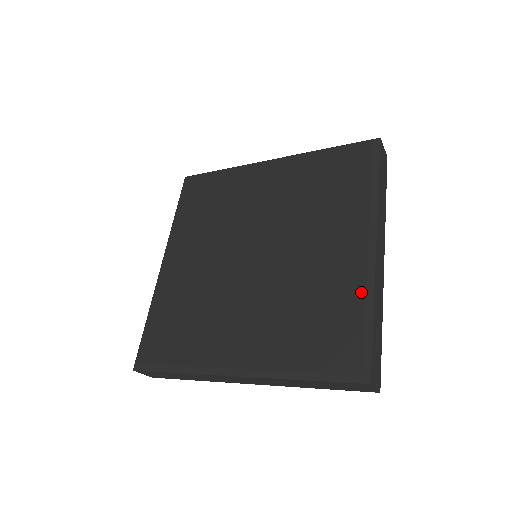
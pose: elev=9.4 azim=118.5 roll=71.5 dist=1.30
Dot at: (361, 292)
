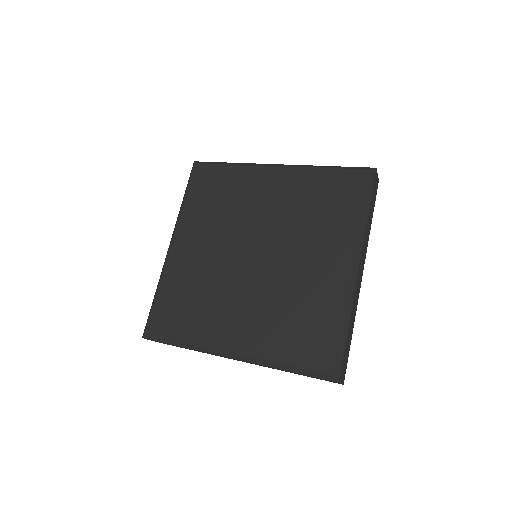
Dot at: (341, 309)
